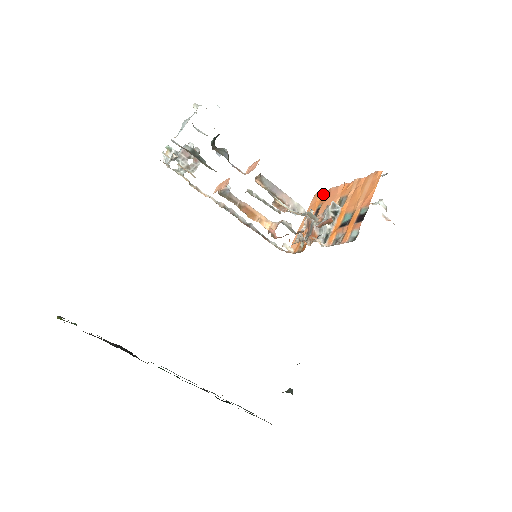
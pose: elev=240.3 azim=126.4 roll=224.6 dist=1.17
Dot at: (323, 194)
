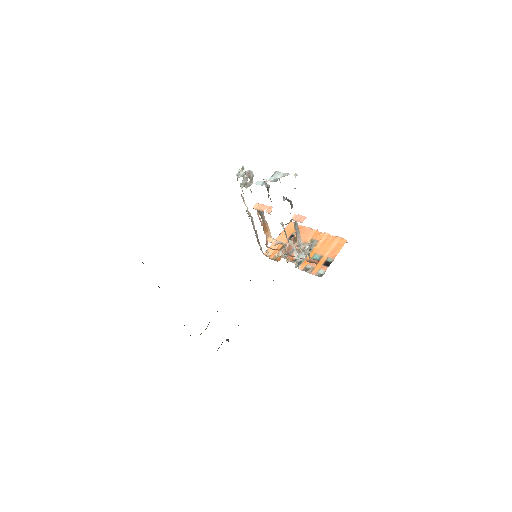
Dot at: (298, 226)
